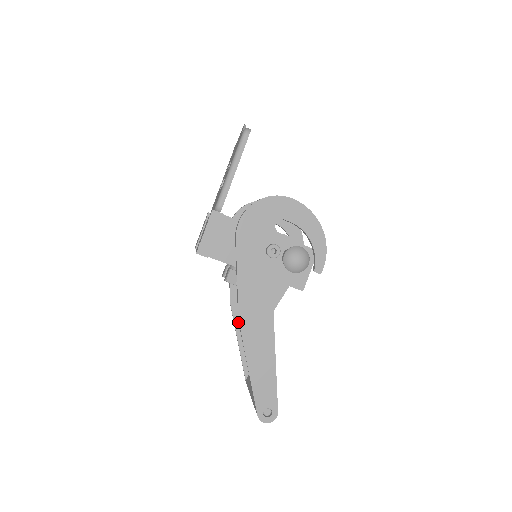
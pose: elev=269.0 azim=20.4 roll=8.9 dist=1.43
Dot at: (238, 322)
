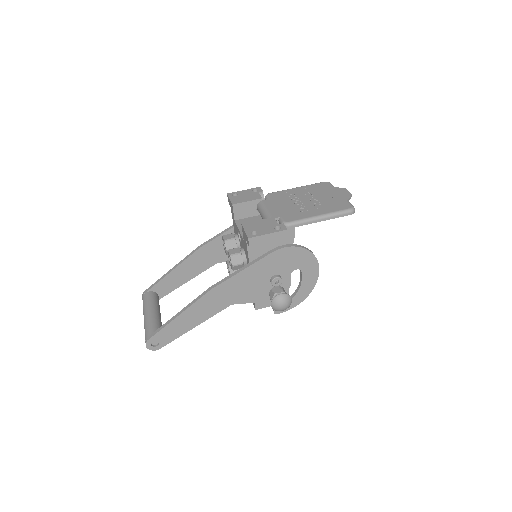
Dot at: (189, 261)
